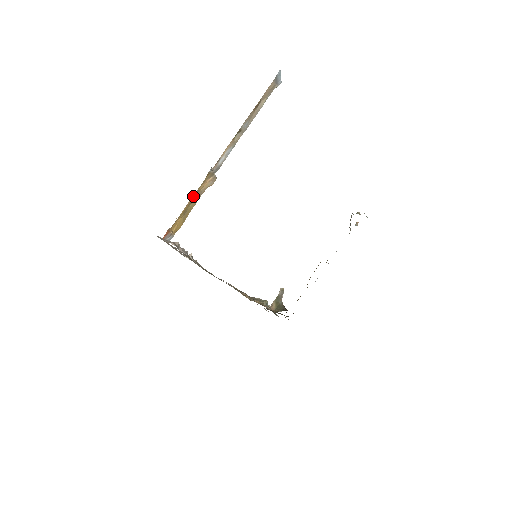
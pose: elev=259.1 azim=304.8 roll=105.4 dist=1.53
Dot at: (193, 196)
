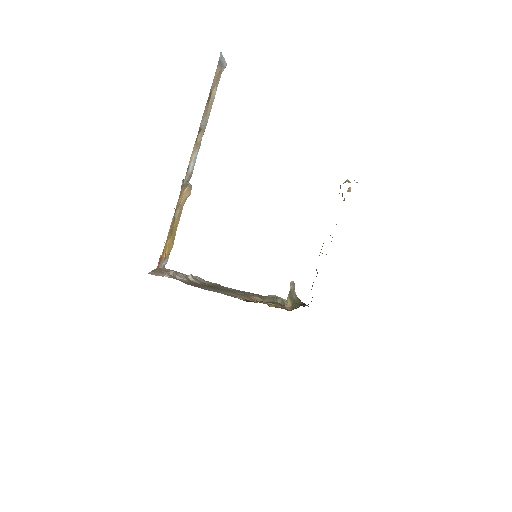
Dot at: (174, 213)
